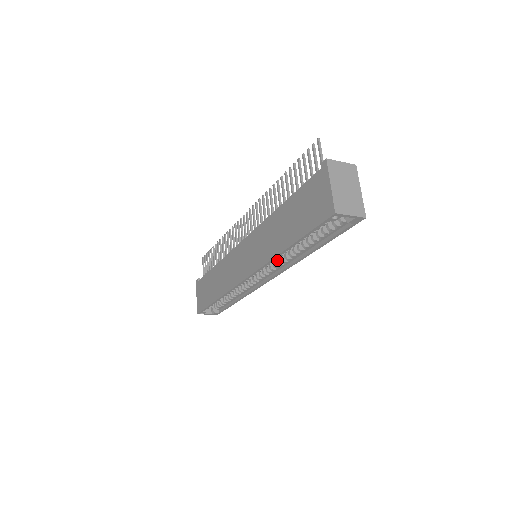
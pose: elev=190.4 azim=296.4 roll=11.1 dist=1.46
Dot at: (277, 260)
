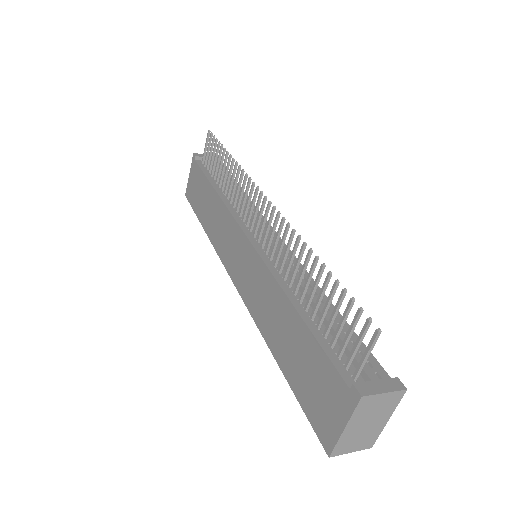
Dot at: occluded
